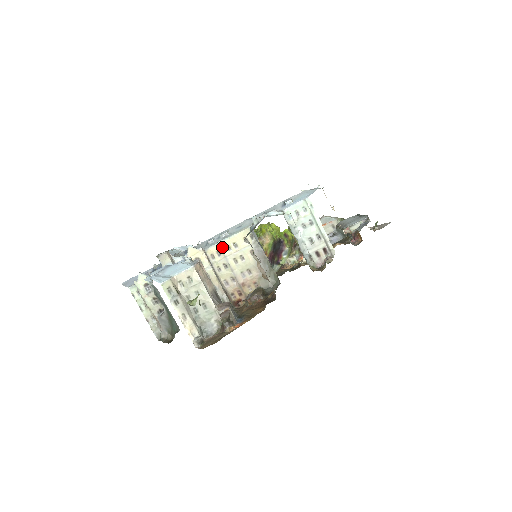
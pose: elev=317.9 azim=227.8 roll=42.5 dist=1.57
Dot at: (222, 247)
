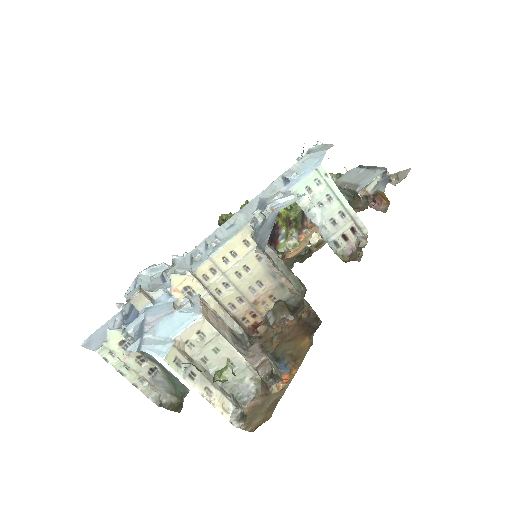
Dot at: (216, 261)
